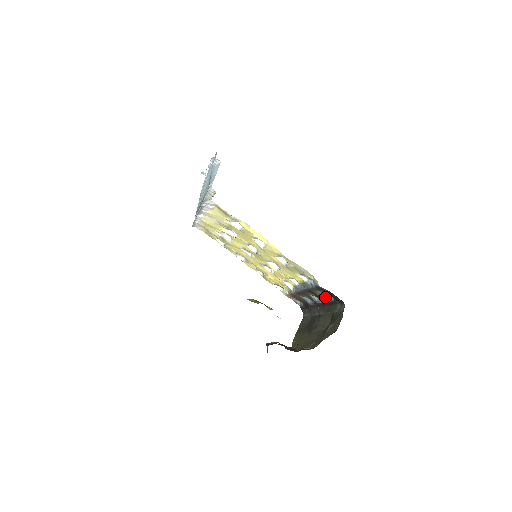
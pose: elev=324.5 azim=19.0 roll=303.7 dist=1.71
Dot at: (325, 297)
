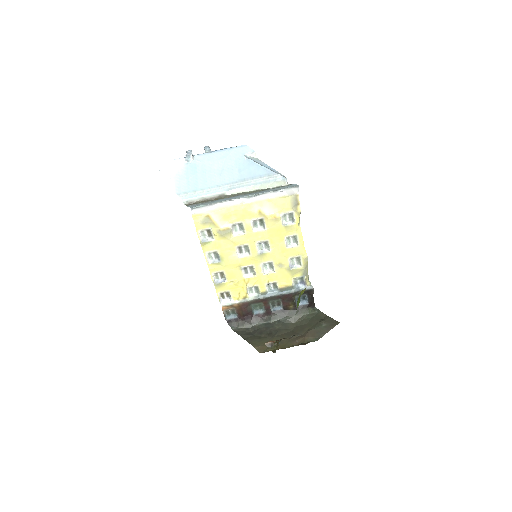
Dot at: (296, 302)
